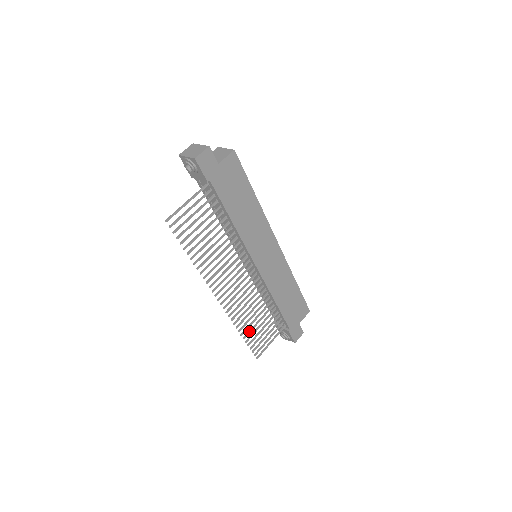
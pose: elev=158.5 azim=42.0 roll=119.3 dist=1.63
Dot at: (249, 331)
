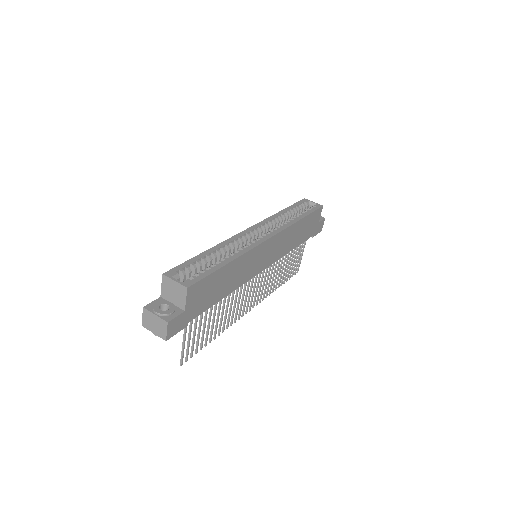
Dot at: (282, 279)
